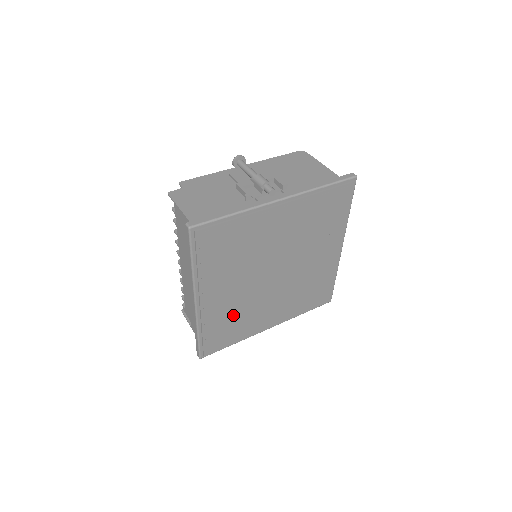
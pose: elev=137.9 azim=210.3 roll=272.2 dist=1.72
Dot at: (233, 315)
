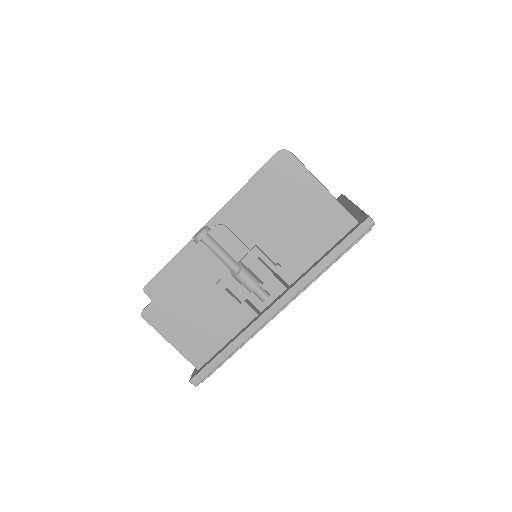
Dot at: occluded
